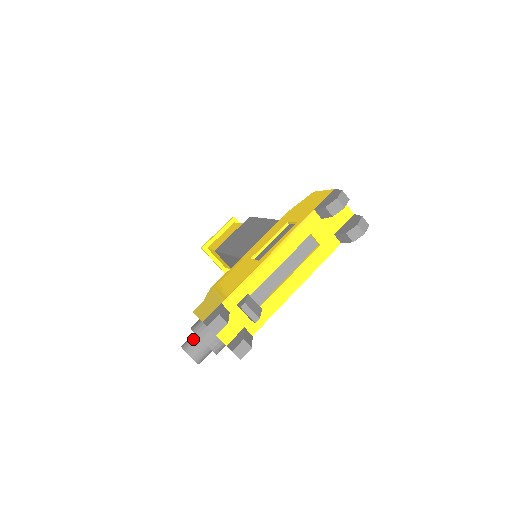
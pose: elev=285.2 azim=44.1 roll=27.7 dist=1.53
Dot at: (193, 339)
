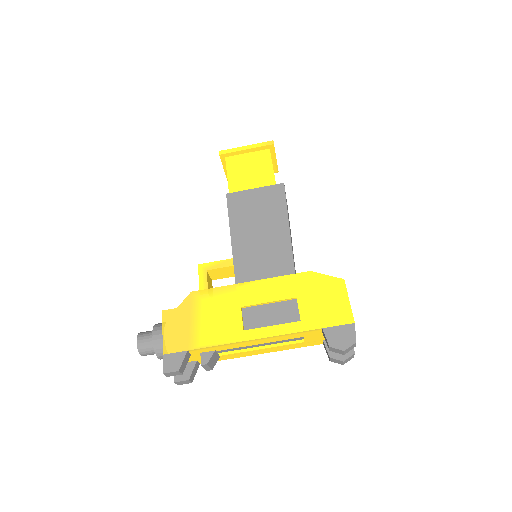
Dot at: (149, 343)
